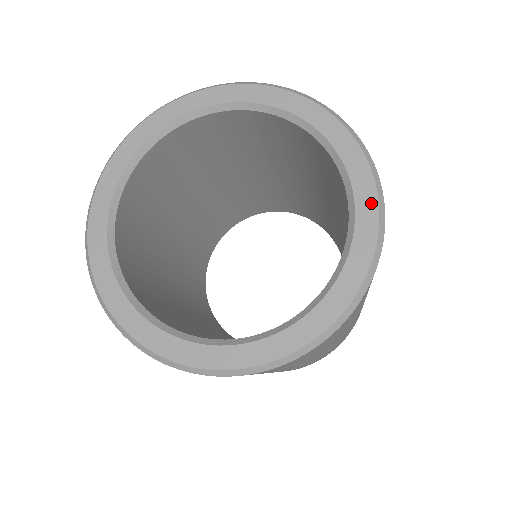
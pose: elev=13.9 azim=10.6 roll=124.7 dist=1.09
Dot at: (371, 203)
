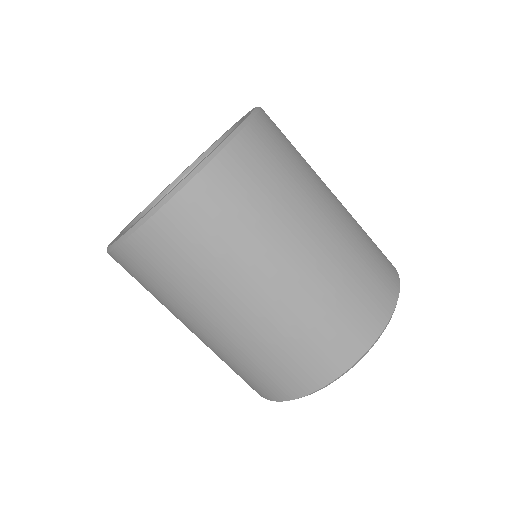
Dot at: occluded
